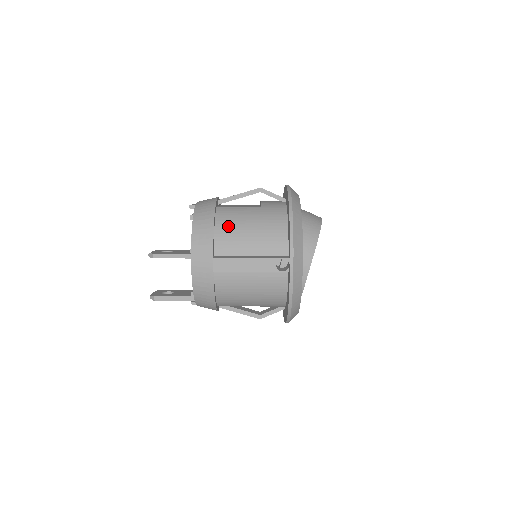
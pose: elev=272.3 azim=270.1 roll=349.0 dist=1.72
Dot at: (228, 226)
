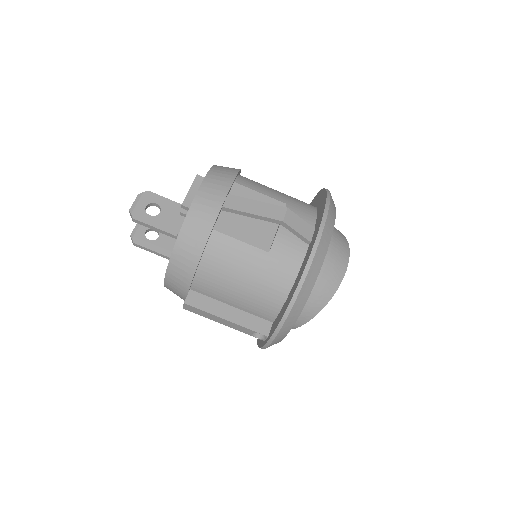
Dot at: (215, 270)
